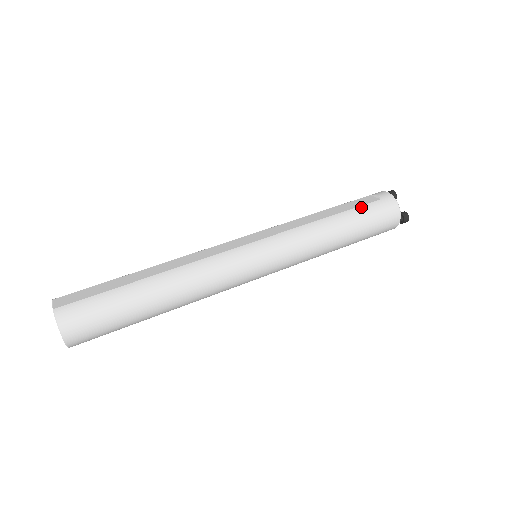
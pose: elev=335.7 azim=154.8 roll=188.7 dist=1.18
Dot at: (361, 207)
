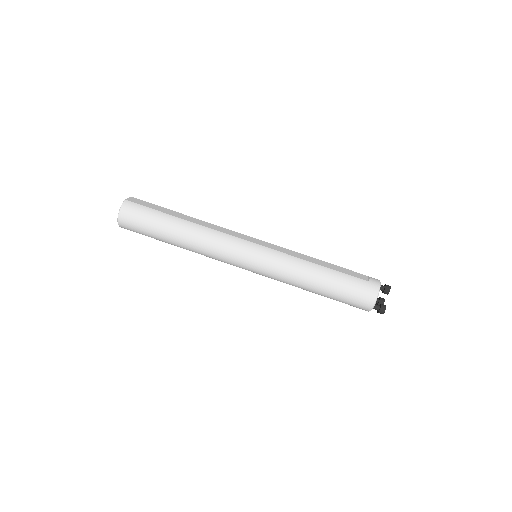
Dot at: (348, 275)
